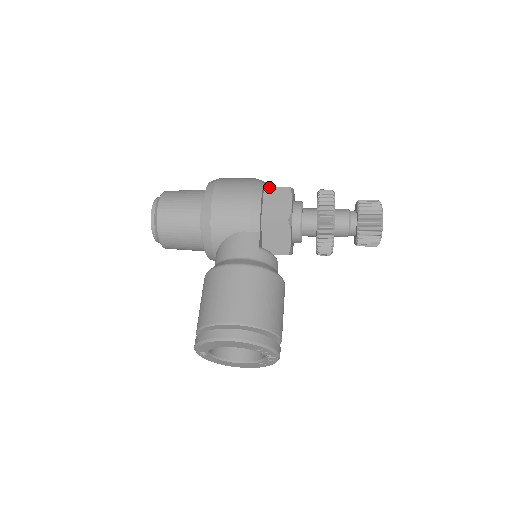
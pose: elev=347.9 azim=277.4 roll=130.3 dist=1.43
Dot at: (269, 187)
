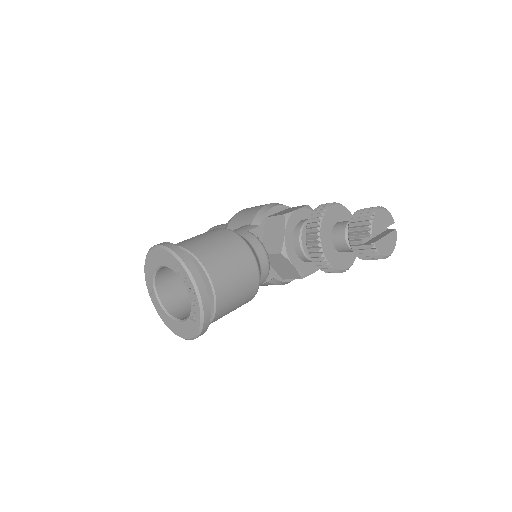
Dot at: (292, 207)
